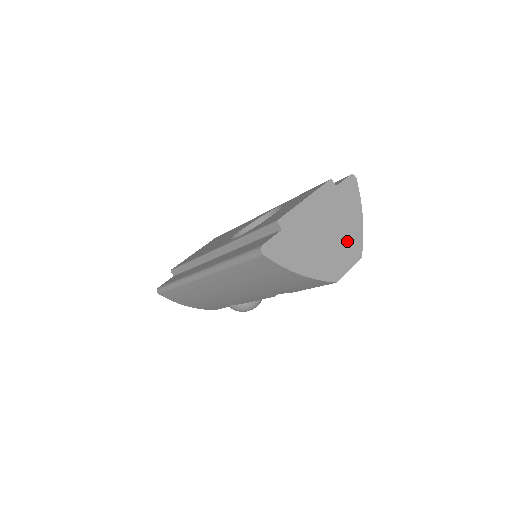
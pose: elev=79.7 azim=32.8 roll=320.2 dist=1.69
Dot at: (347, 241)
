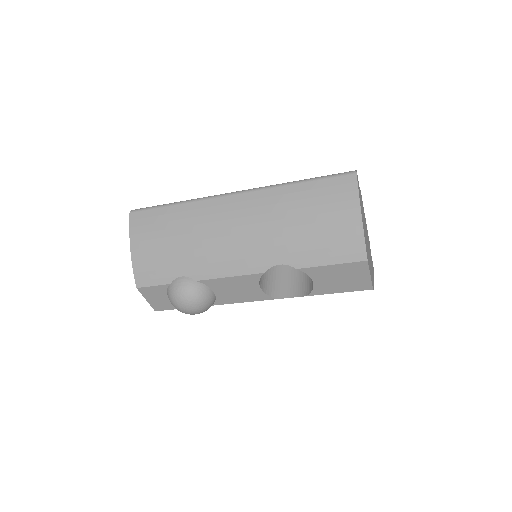
Dot at: occluded
